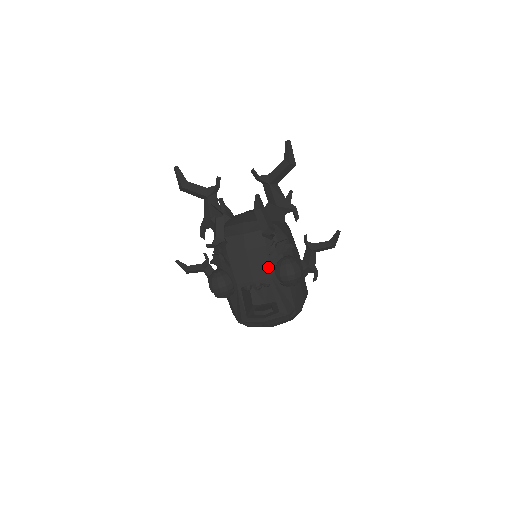
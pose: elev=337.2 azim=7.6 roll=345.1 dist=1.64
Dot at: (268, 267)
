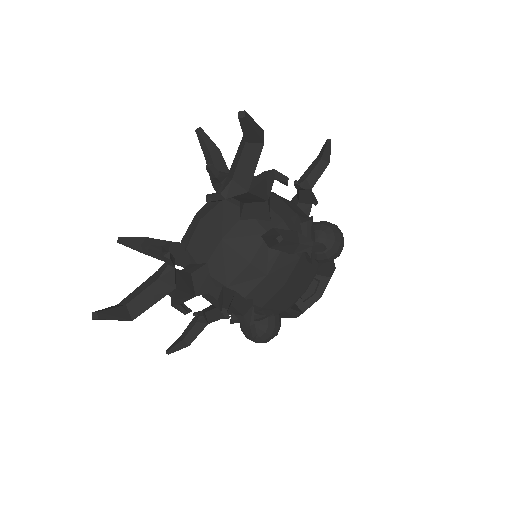
Dot at: (311, 268)
